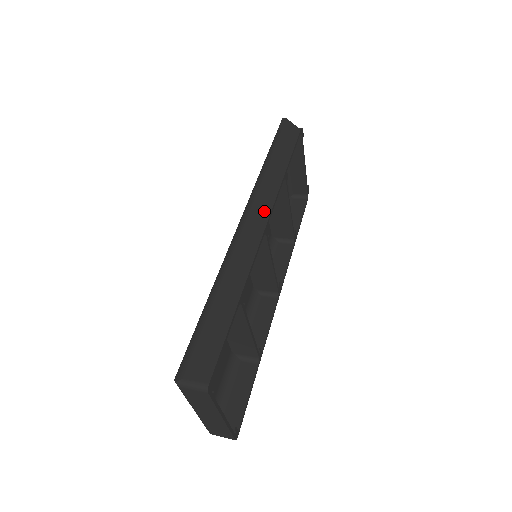
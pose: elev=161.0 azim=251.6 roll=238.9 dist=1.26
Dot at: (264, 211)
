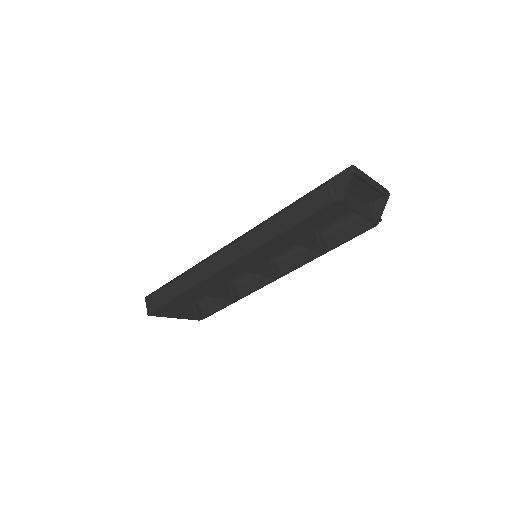
Dot at: (238, 253)
